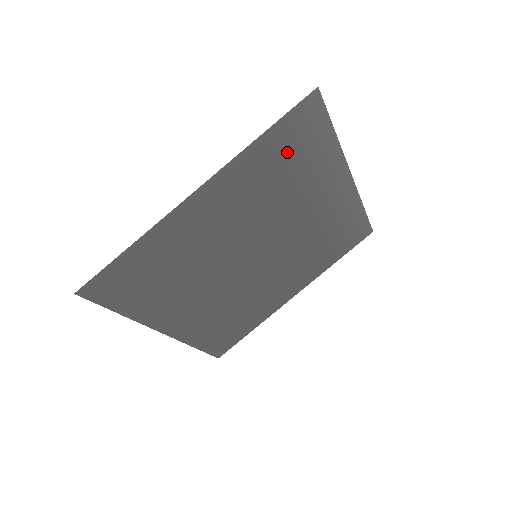
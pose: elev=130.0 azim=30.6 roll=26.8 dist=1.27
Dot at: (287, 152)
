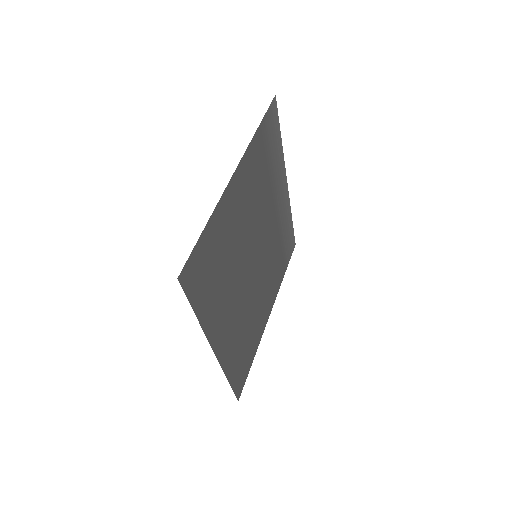
Dot at: (267, 147)
